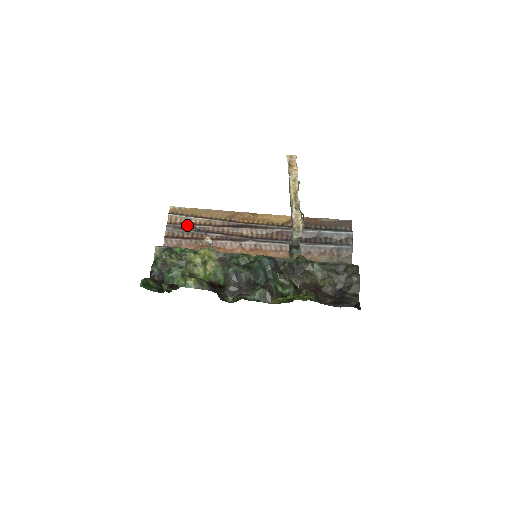
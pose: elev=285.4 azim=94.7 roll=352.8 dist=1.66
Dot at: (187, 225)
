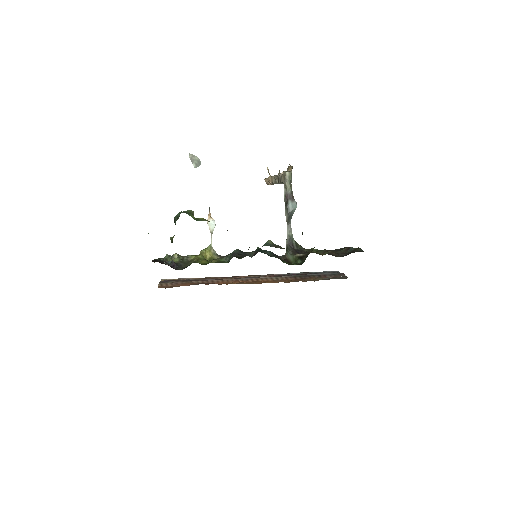
Dot at: (181, 280)
